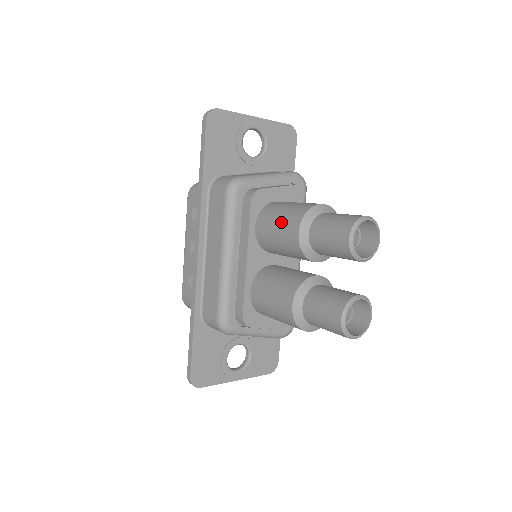
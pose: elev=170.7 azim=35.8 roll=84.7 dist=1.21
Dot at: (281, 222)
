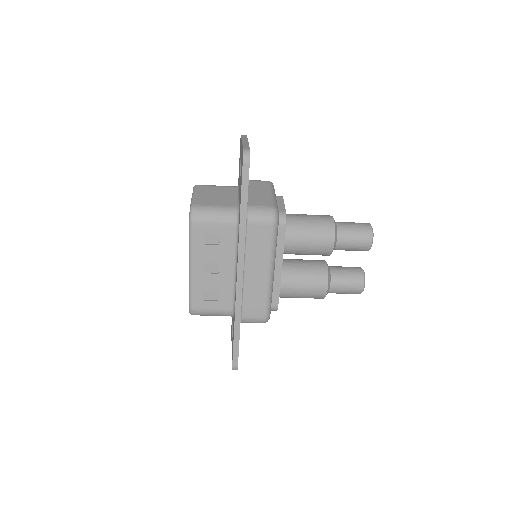
Dot at: (315, 237)
